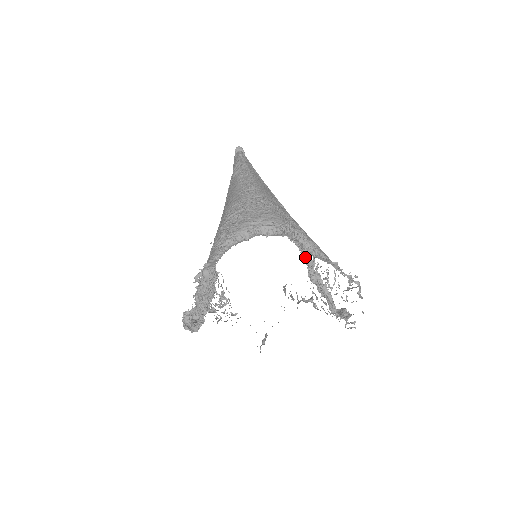
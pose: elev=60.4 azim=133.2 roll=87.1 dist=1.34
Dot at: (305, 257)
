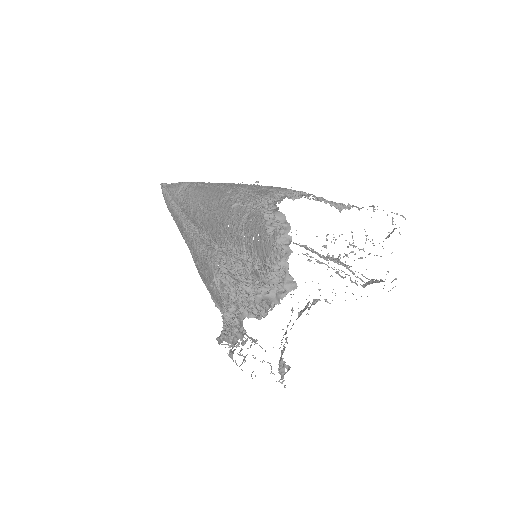
Dot at: (304, 247)
